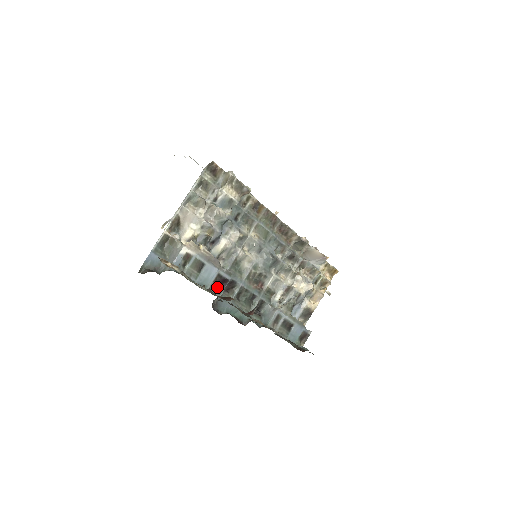
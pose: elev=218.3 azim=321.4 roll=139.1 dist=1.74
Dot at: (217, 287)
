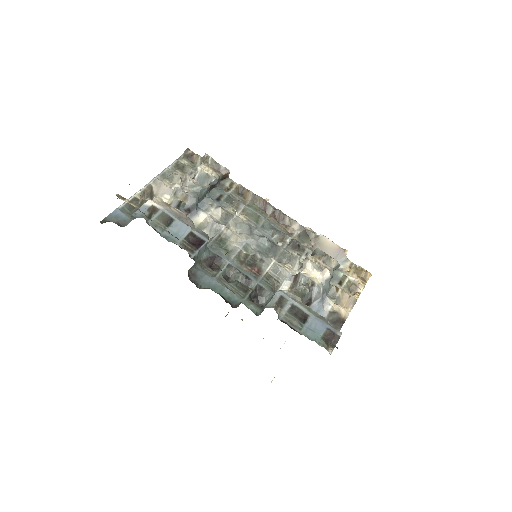
Dot at: (190, 245)
